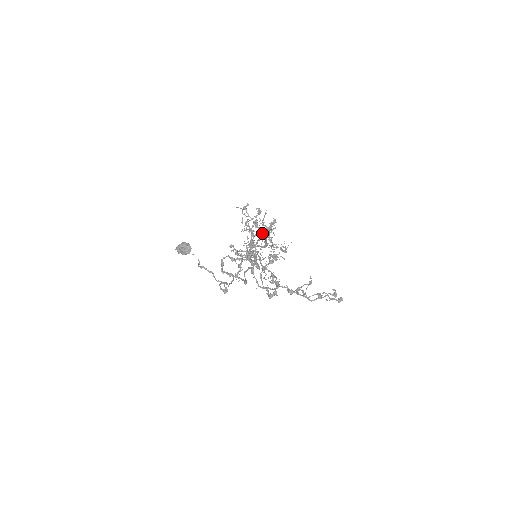
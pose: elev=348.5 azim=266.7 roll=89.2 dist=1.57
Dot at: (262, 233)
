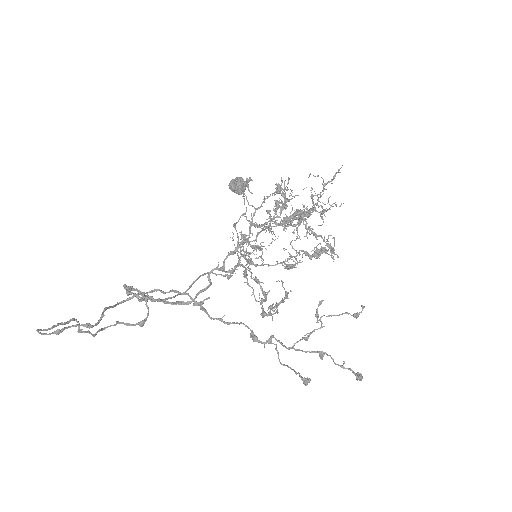
Dot at: (312, 208)
